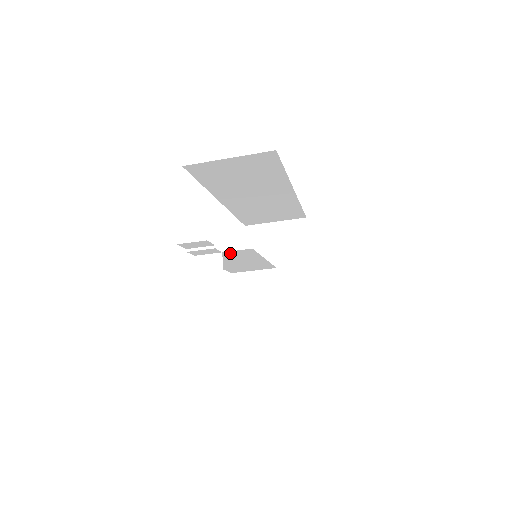
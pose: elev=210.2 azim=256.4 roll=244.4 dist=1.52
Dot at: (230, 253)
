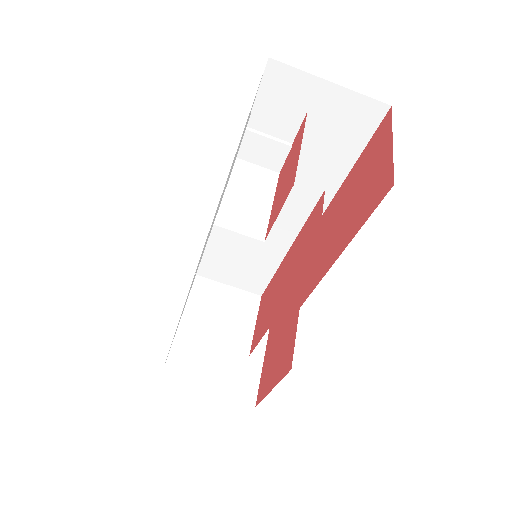
Dot at: occluded
